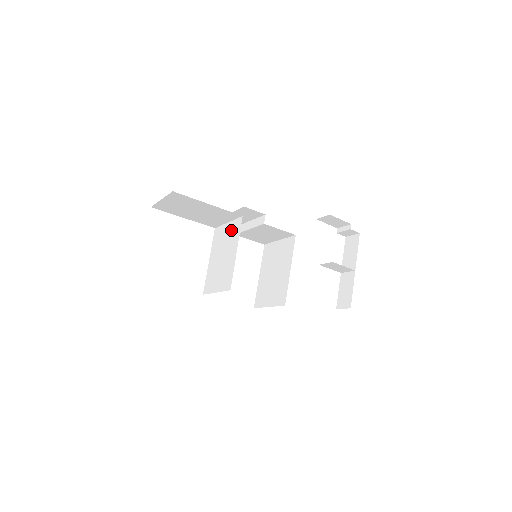
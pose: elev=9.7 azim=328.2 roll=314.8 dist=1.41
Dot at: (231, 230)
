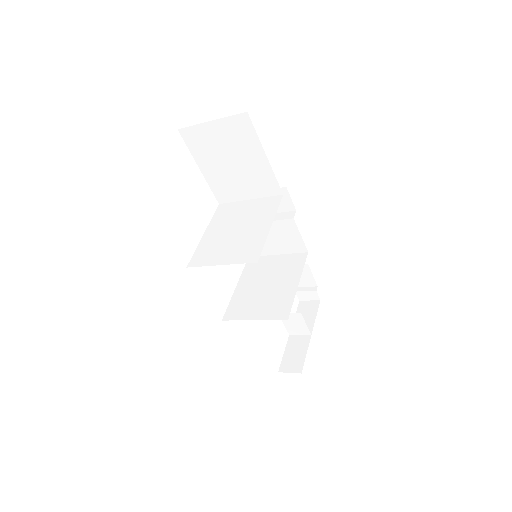
Dot at: (258, 206)
